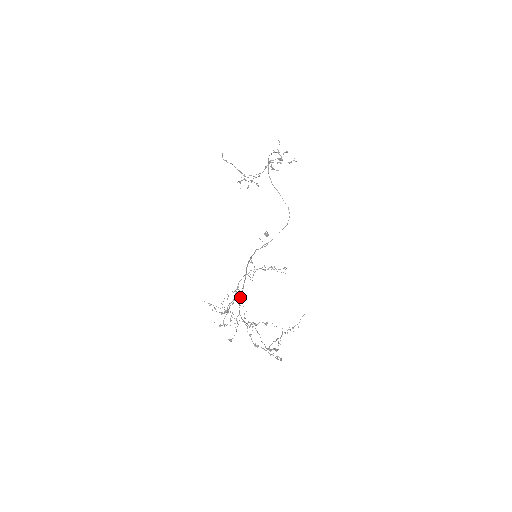
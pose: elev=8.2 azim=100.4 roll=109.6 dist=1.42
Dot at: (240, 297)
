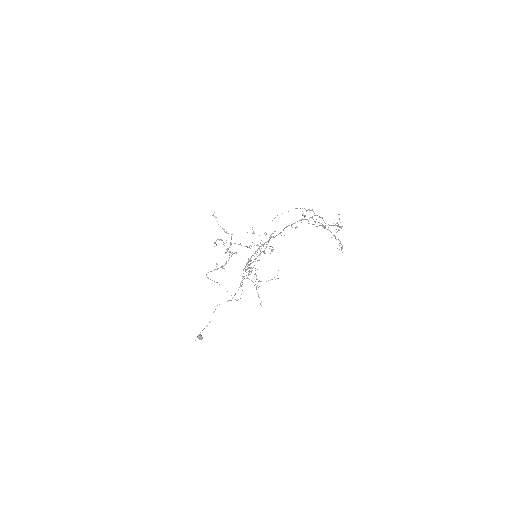
Dot at: occluded
